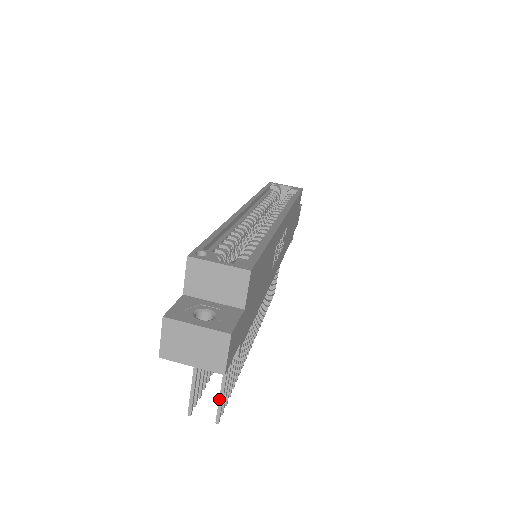
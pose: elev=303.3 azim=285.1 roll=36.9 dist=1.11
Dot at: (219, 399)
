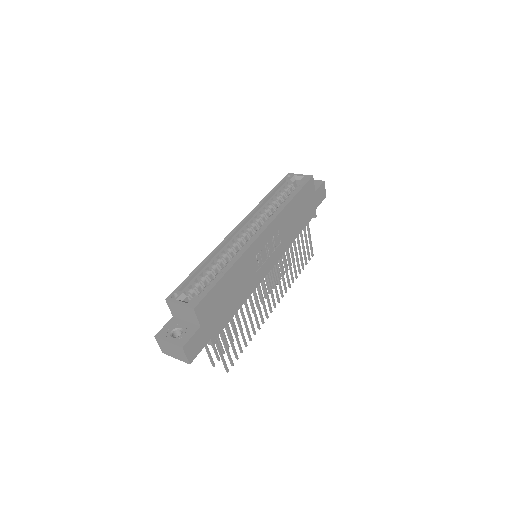
Dot at: (222, 361)
